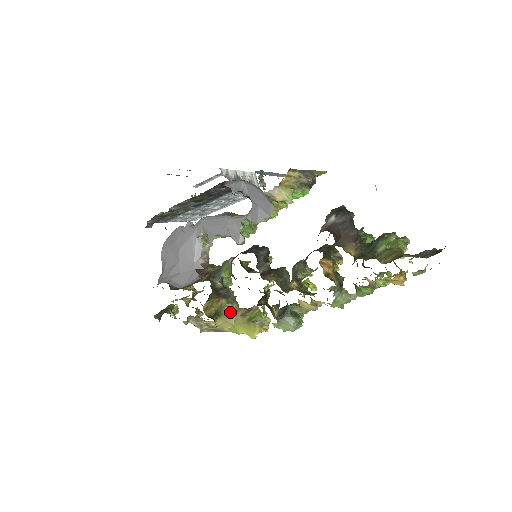
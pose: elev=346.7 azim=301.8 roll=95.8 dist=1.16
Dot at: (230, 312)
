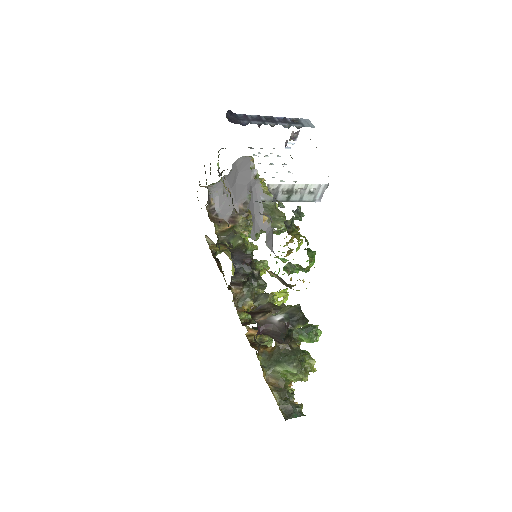
Dot at: occluded
